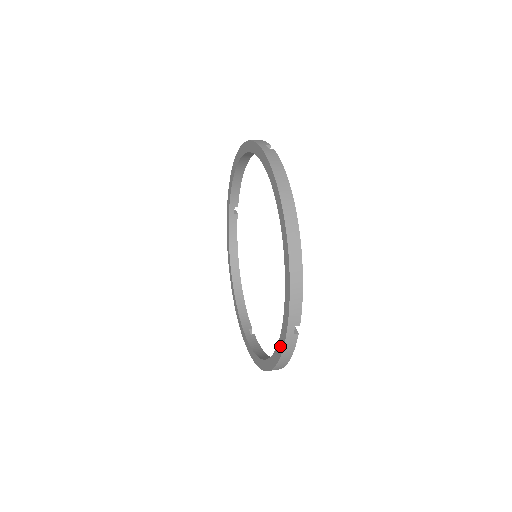
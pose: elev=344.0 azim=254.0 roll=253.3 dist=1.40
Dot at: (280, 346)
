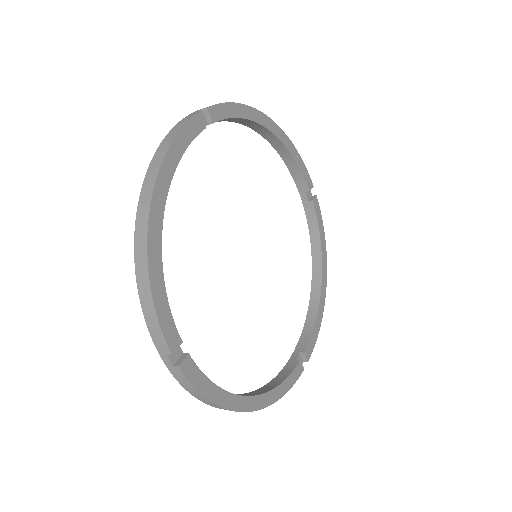
Dot at: occluded
